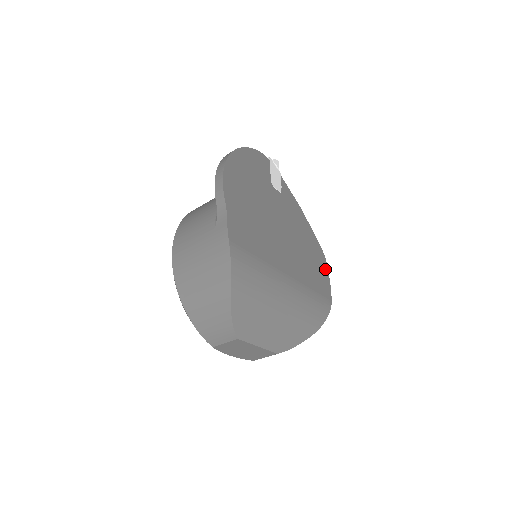
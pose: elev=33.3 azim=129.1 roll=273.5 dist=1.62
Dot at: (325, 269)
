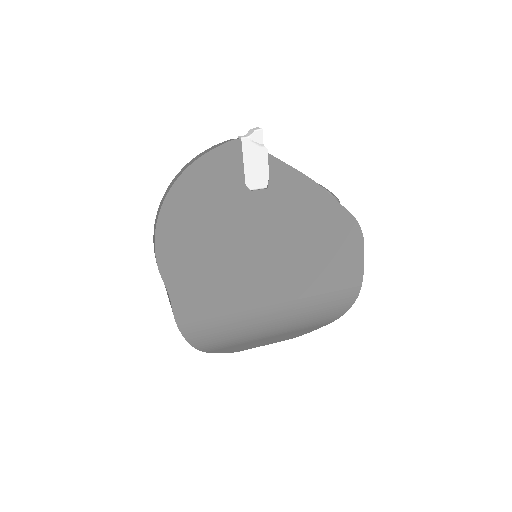
Dot at: (357, 246)
